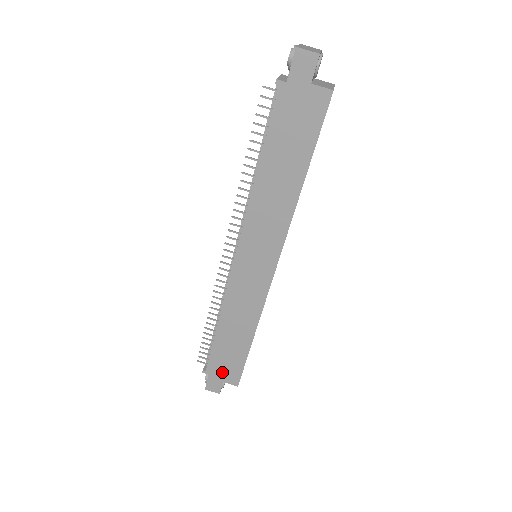
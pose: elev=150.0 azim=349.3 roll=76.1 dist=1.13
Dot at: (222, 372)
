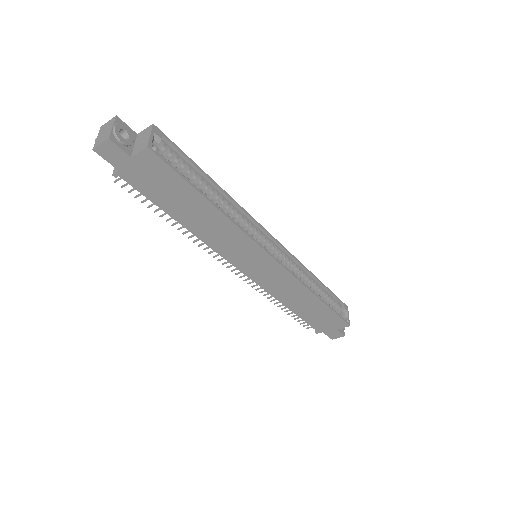
Dot at: (328, 326)
